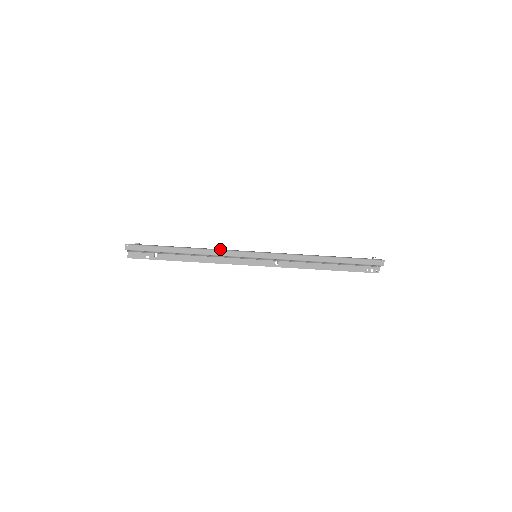
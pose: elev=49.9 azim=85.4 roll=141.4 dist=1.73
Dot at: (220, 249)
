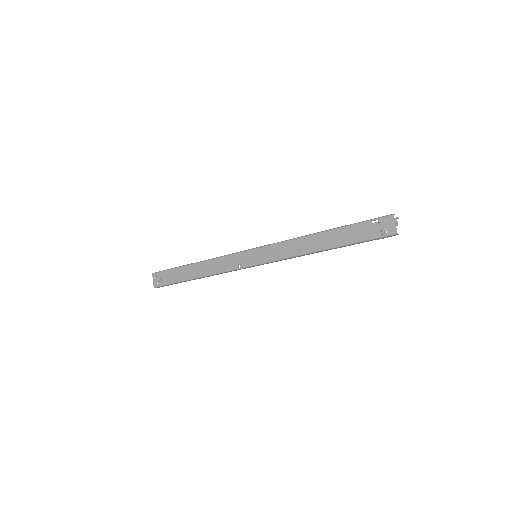
Dot at: (222, 268)
